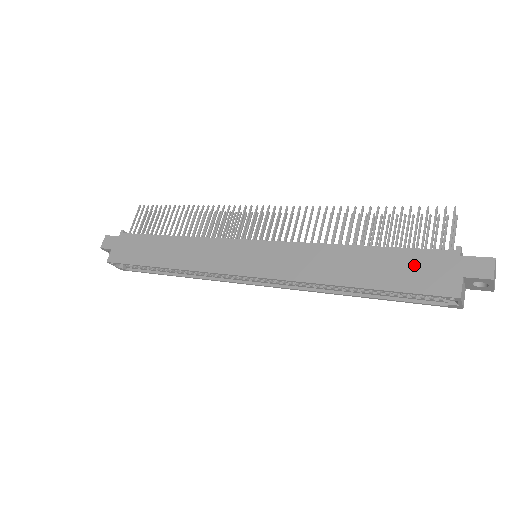
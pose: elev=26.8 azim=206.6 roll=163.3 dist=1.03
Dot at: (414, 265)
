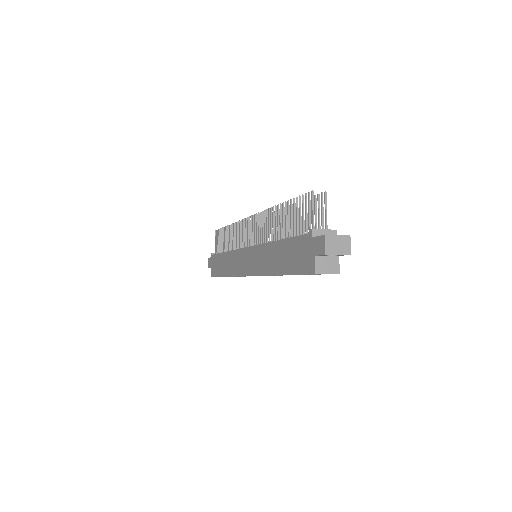
Dot at: (297, 251)
